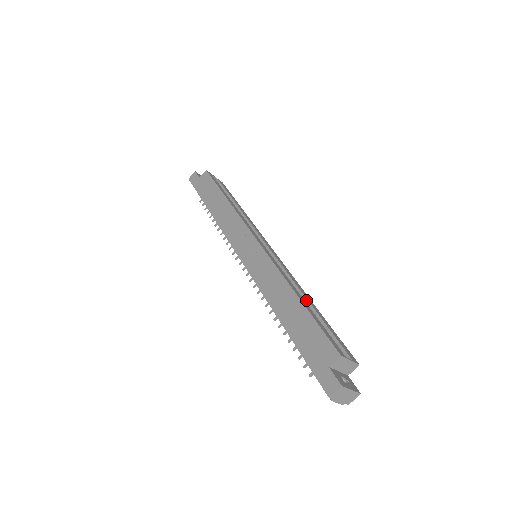
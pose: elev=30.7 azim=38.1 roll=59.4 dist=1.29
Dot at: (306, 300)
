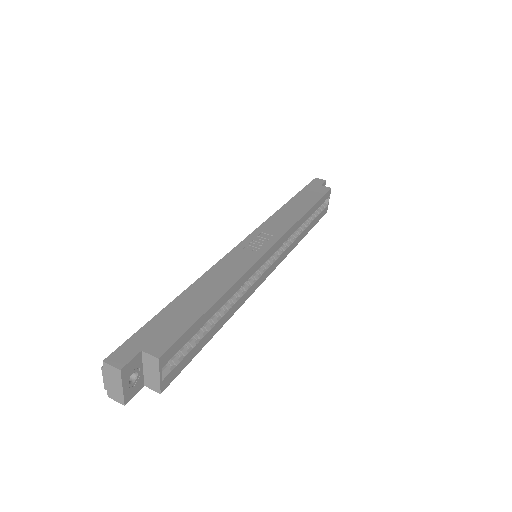
Dot at: (222, 315)
